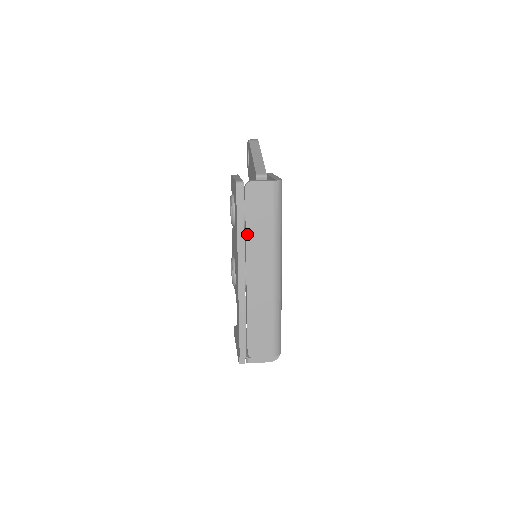
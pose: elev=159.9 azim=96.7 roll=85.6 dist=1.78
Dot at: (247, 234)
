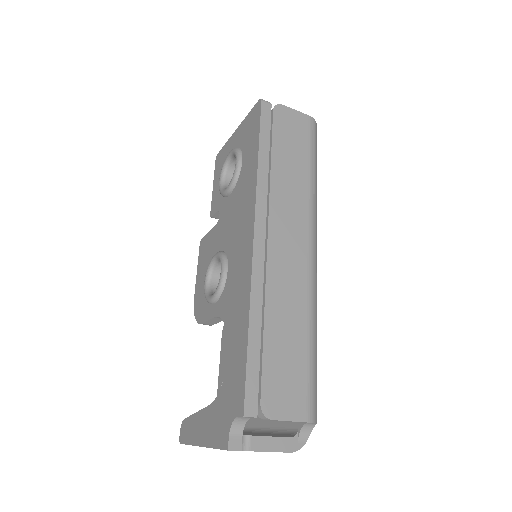
Dot at: (272, 172)
